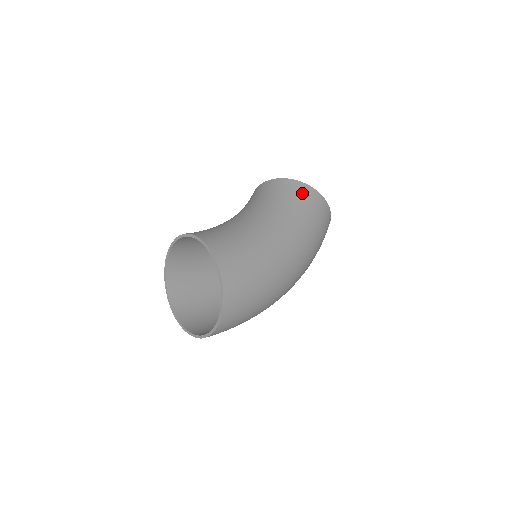
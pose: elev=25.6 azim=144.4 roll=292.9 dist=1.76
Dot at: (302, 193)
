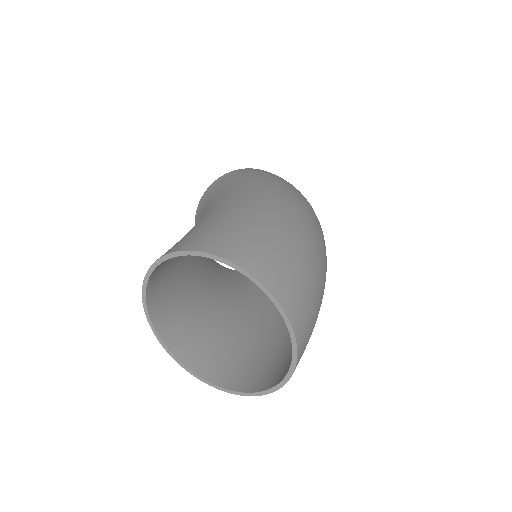
Dot at: (215, 186)
